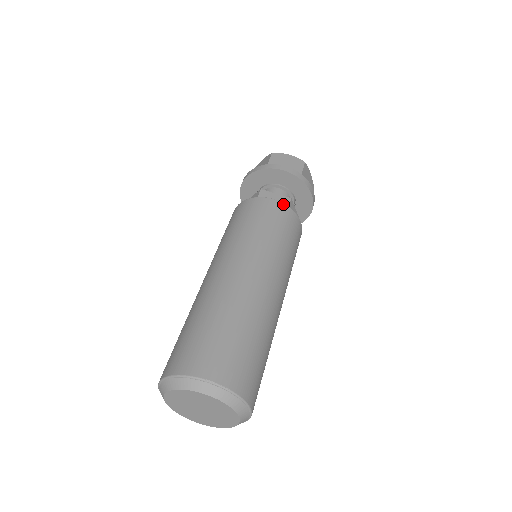
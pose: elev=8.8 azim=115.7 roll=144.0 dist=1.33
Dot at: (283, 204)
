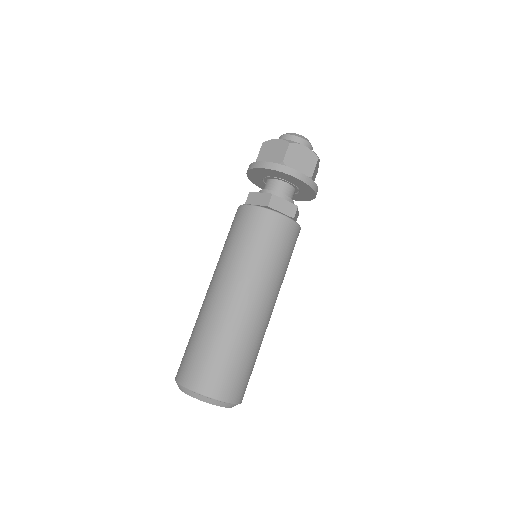
Dot at: (258, 208)
